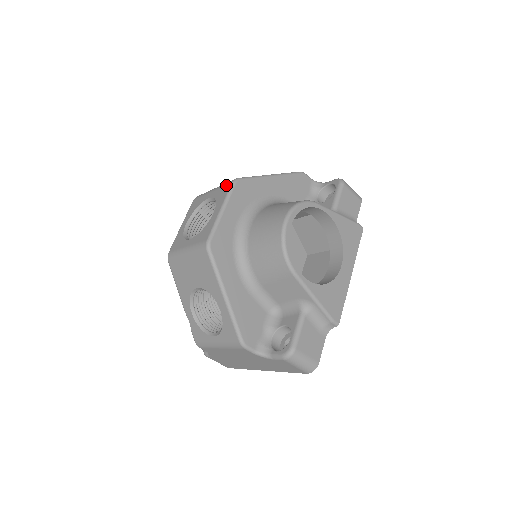
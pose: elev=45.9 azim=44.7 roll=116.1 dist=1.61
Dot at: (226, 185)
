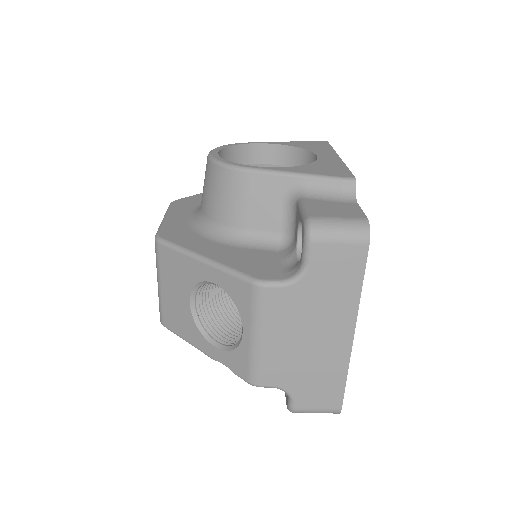
Dot at: occluded
